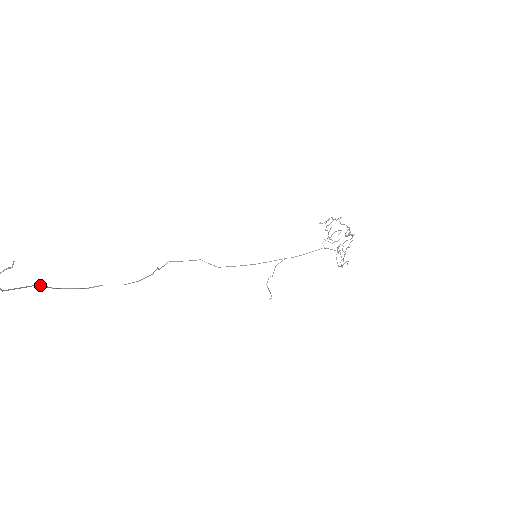
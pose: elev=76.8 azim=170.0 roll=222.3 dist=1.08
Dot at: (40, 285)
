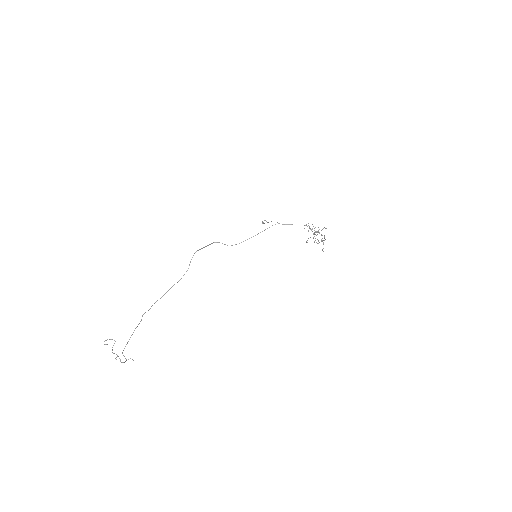
Dot at: occluded
